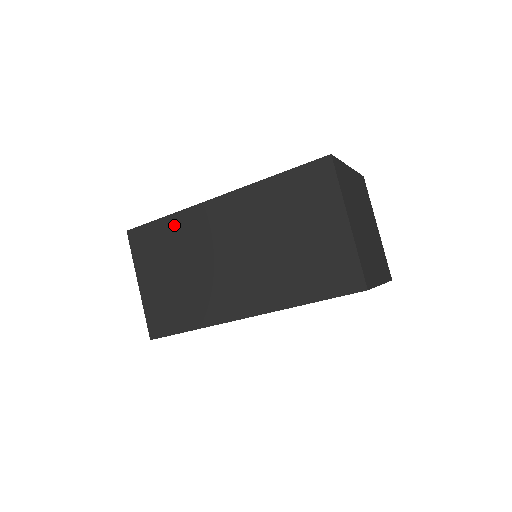
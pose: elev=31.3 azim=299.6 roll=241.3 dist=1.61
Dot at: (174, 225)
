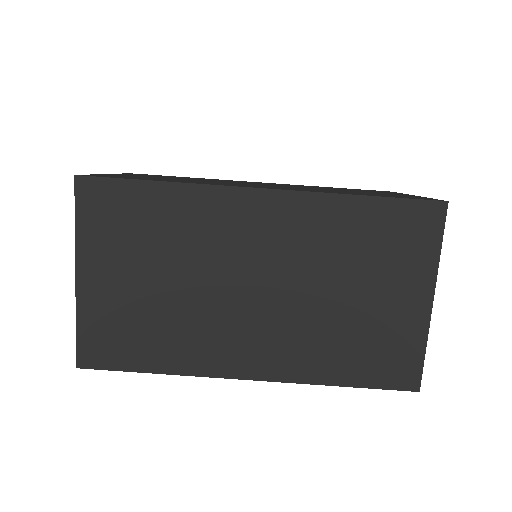
Dot at: (197, 178)
